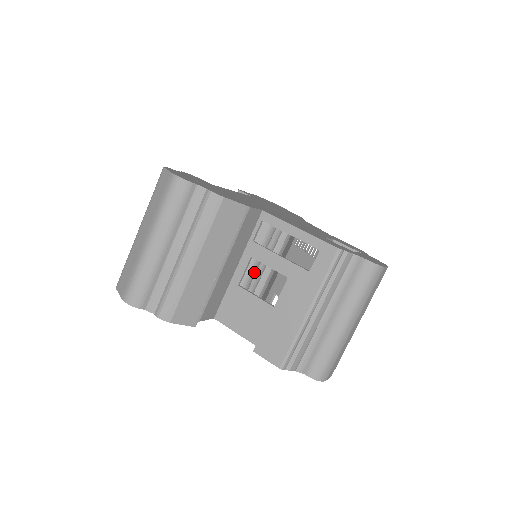
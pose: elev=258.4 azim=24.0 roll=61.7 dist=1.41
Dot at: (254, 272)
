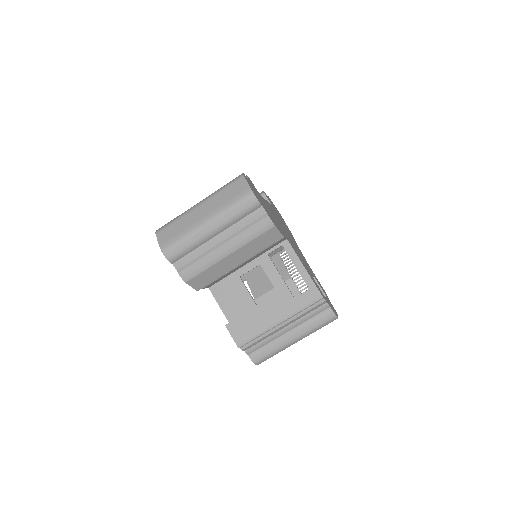
Dot at: occluded
